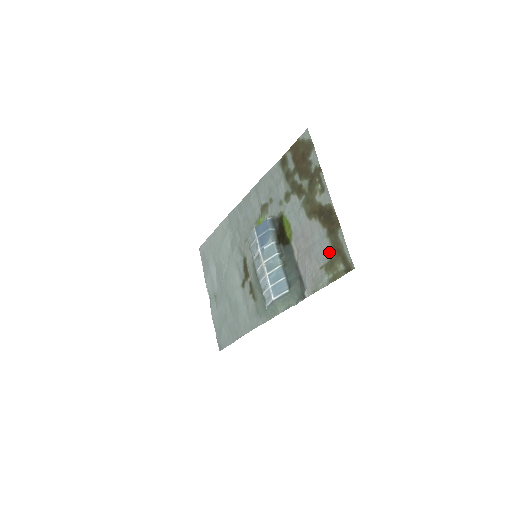
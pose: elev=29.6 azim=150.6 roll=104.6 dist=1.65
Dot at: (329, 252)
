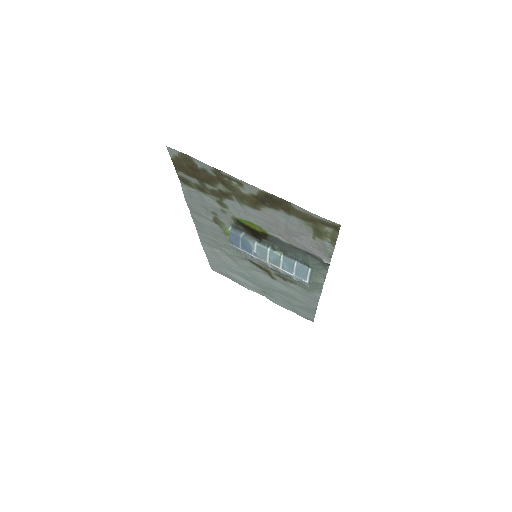
Dot at: (305, 225)
